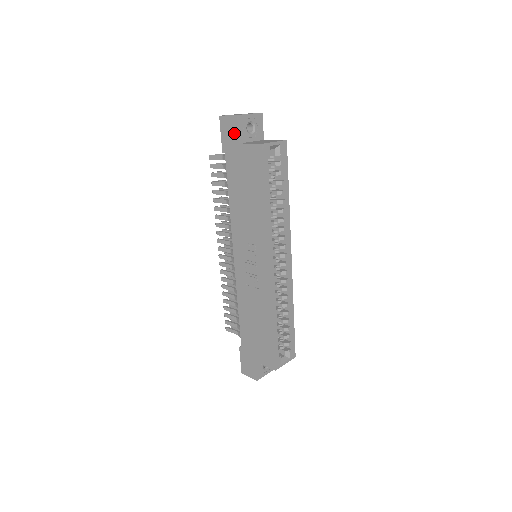
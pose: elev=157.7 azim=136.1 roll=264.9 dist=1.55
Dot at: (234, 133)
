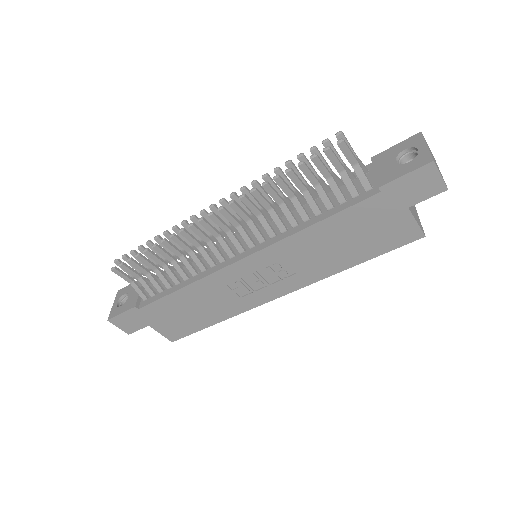
Dot at: (420, 195)
